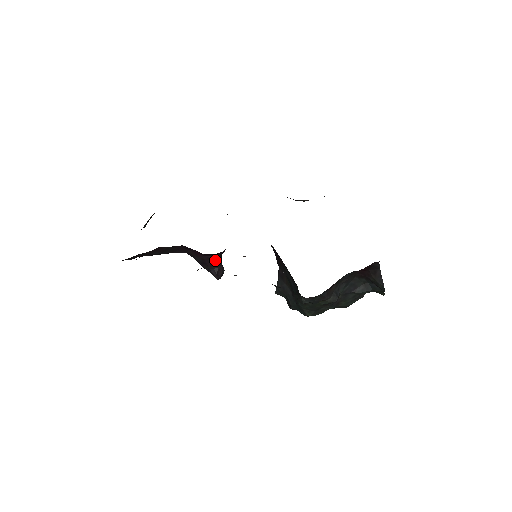
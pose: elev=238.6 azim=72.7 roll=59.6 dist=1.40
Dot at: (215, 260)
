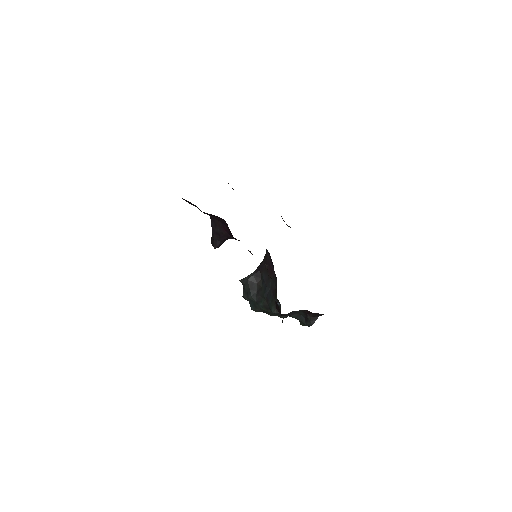
Dot at: occluded
